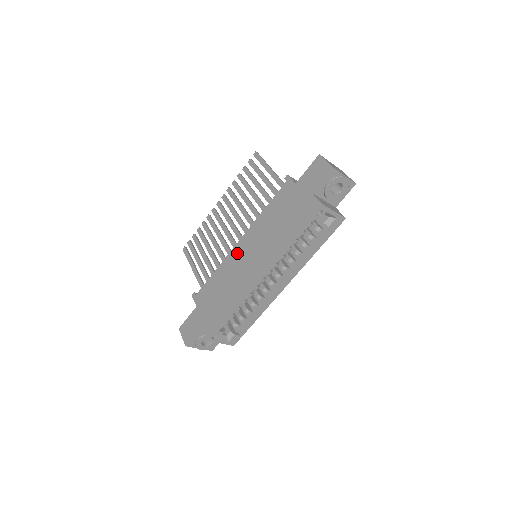
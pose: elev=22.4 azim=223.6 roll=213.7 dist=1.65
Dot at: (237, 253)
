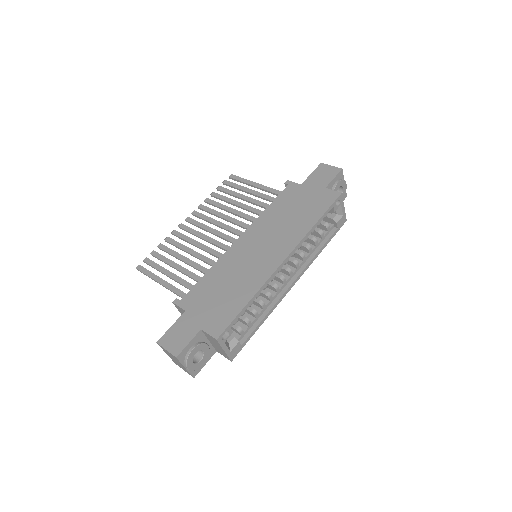
Dot at: (240, 248)
